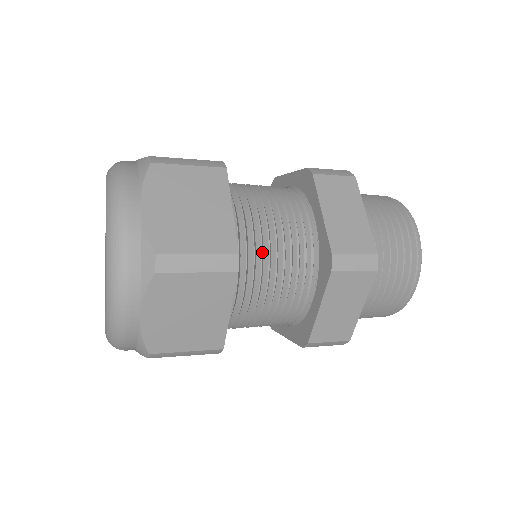
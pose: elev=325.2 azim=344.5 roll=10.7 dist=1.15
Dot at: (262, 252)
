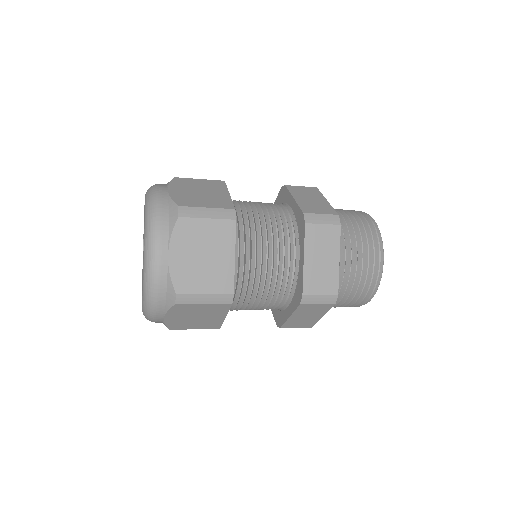
Dot at: (254, 222)
